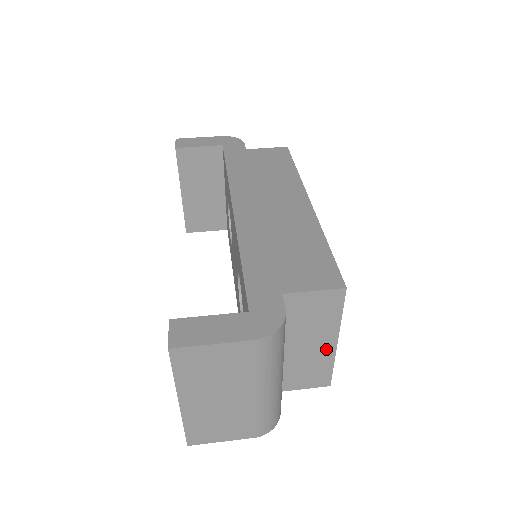
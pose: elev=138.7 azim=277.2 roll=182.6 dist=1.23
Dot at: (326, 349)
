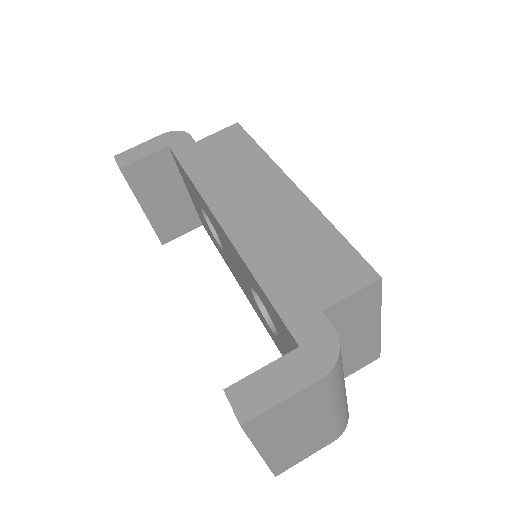
Dot at: (371, 333)
